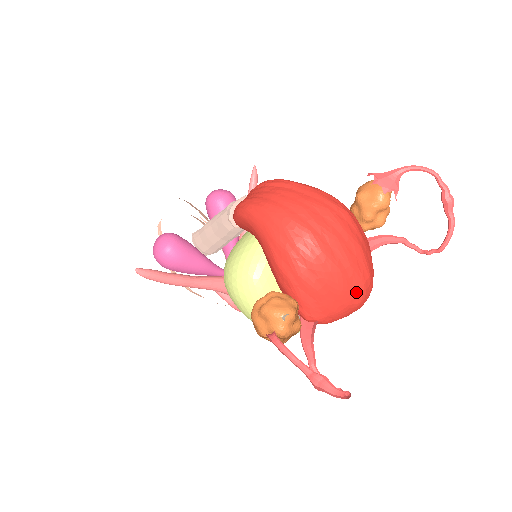
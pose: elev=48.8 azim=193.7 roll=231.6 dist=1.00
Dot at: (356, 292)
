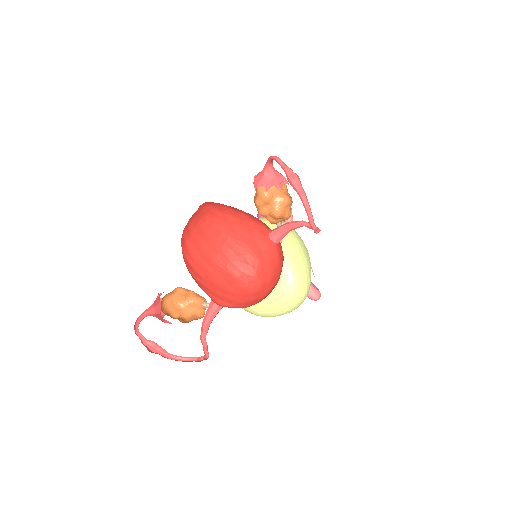
Dot at: (229, 281)
